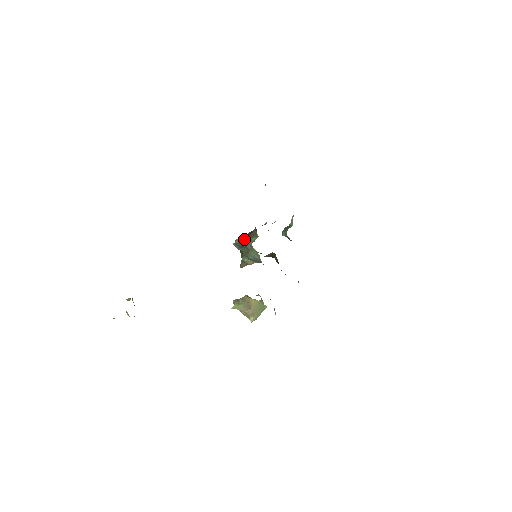
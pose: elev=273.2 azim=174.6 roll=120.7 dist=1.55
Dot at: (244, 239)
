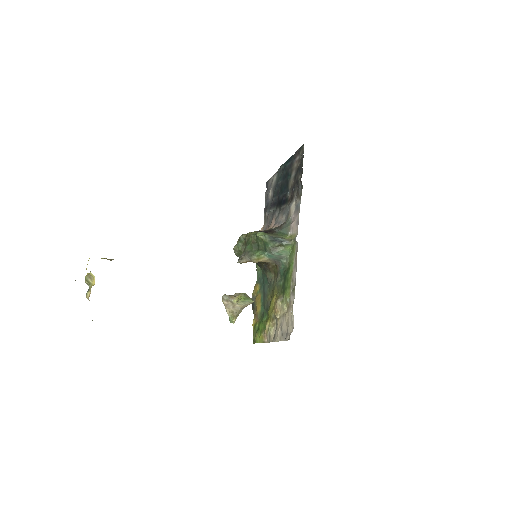
Dot at: (270, 234)
